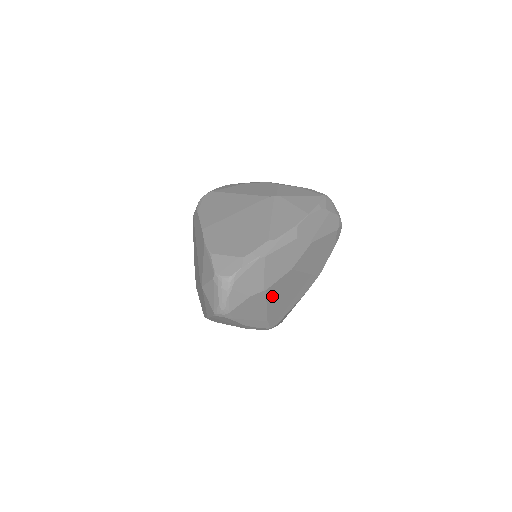
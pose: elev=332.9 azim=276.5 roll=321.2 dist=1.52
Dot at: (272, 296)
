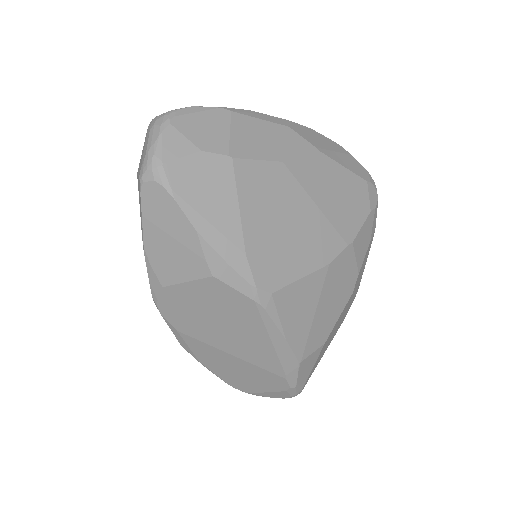
Dot at: (249, 191)
